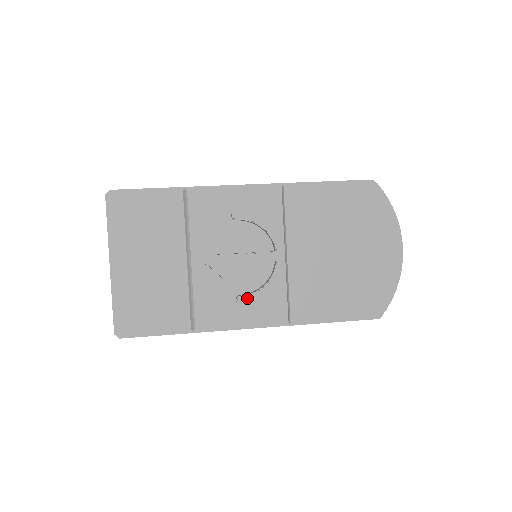
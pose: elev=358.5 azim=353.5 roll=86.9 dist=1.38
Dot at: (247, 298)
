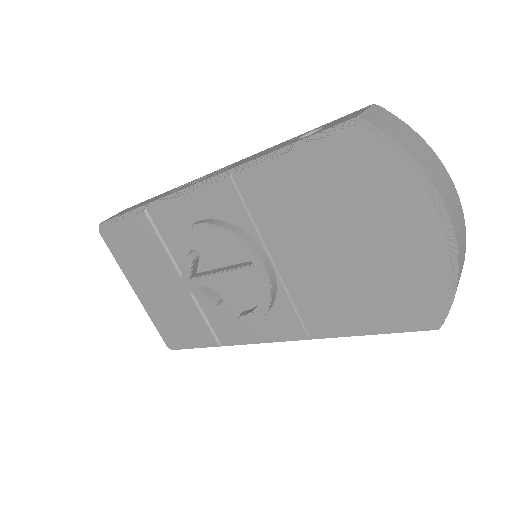
Dot at: (247, 318)
